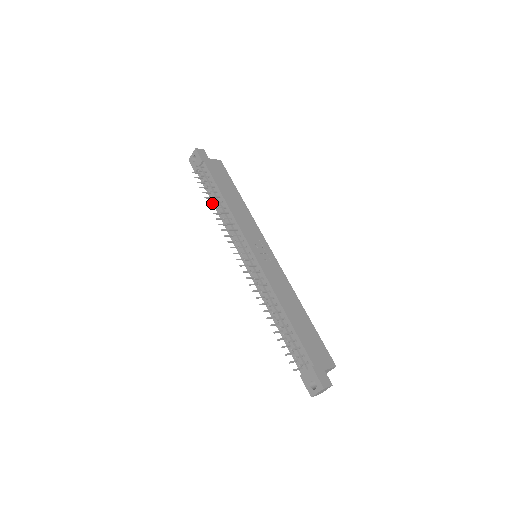
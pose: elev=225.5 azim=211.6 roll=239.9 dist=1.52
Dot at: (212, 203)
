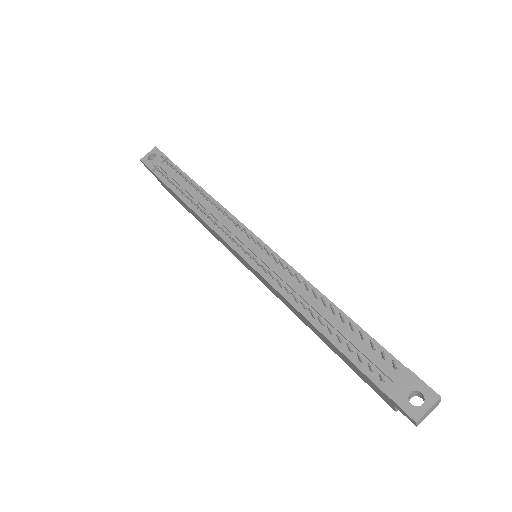
Dot at: occluded
